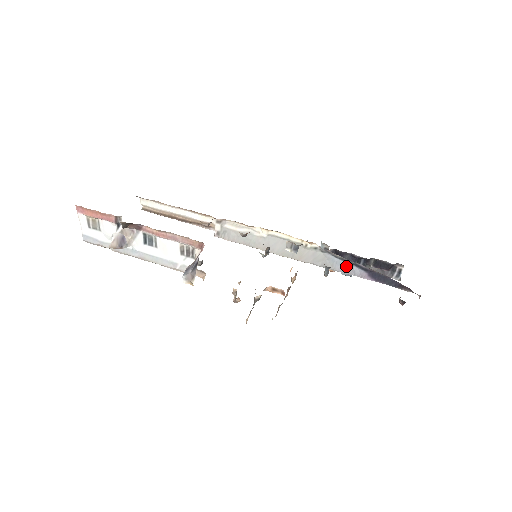
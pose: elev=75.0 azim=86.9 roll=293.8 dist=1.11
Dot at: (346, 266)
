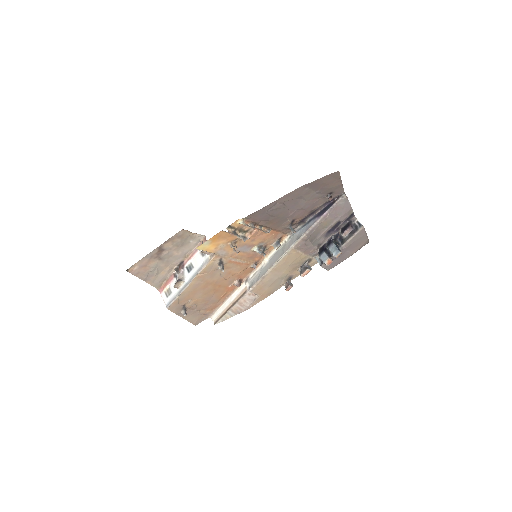
Dot at: (307, 227)
